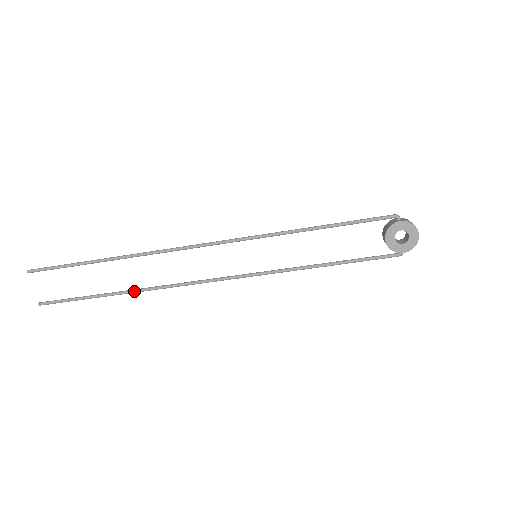
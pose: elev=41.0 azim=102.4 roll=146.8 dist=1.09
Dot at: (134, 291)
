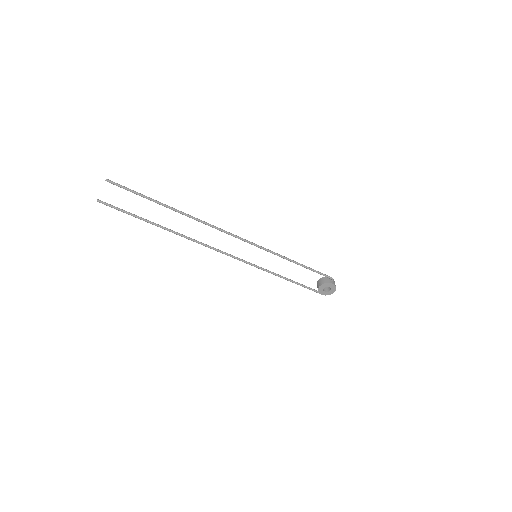
Dot at: (172, 232)
